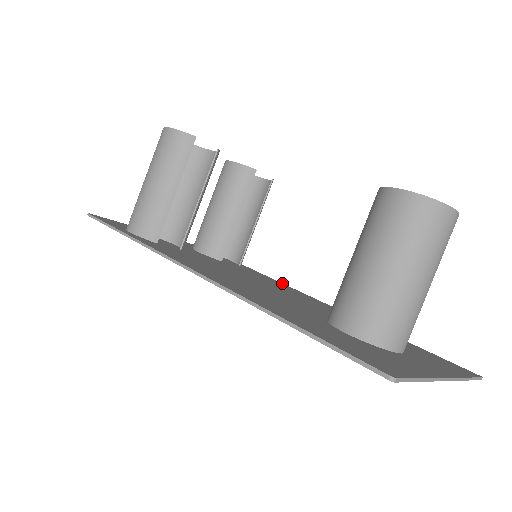
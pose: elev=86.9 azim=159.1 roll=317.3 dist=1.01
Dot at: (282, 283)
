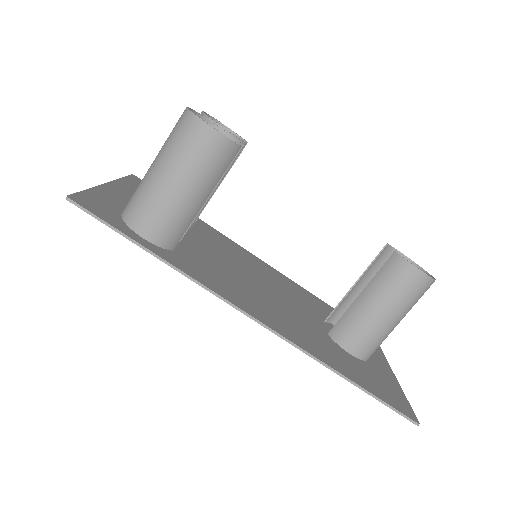
Dot at: (229, 239)
